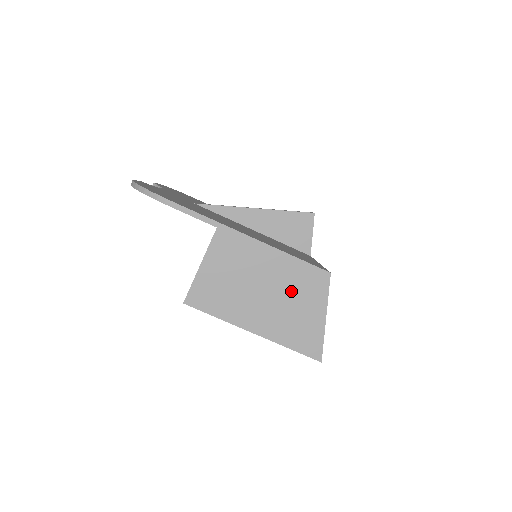
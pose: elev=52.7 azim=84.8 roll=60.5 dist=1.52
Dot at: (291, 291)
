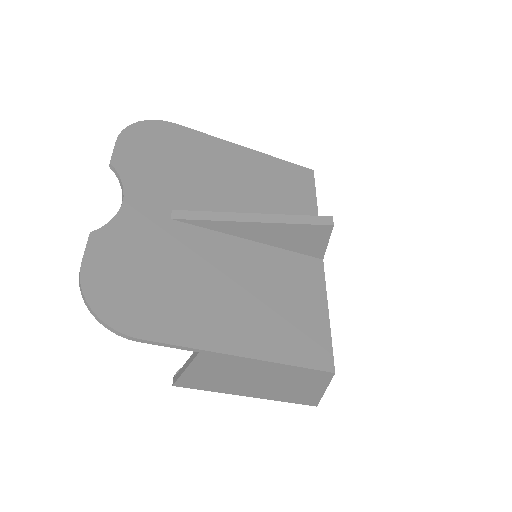
Dot at: (289, 381)
